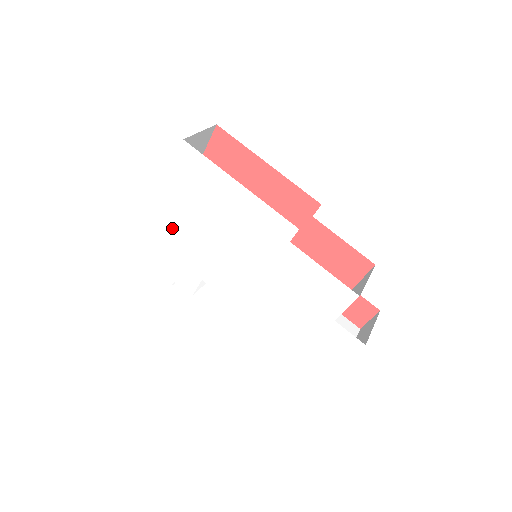
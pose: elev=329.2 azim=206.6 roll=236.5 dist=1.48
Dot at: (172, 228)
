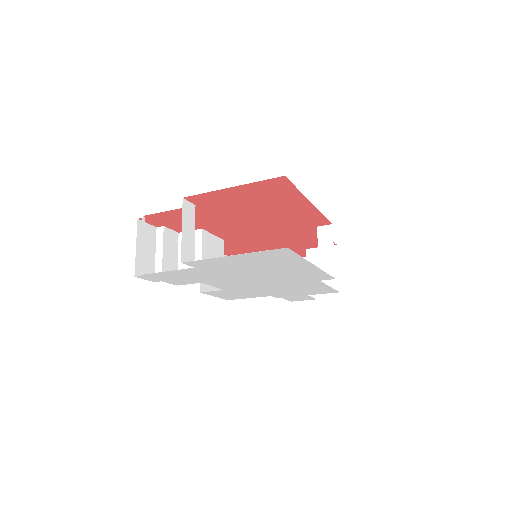
Dot at: (199, 269)
